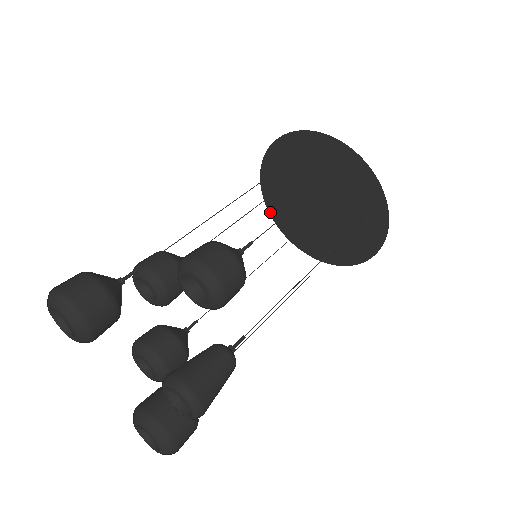
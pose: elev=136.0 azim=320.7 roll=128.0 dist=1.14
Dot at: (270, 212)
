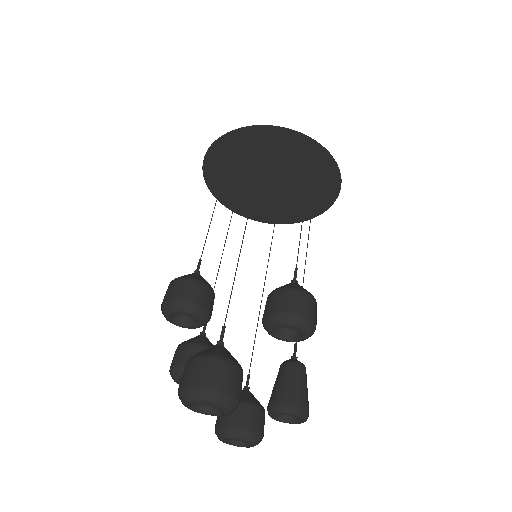
Dot at: (206, 178)
